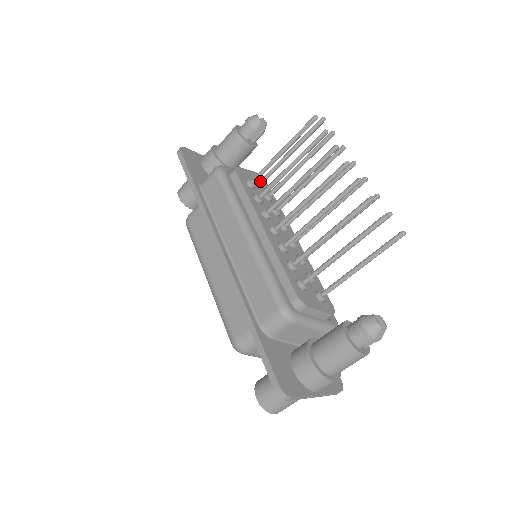
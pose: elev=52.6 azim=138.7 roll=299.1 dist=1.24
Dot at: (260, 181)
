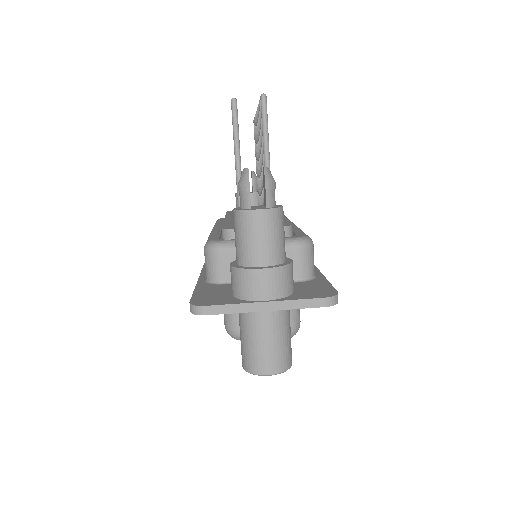
Dot at: occluded
